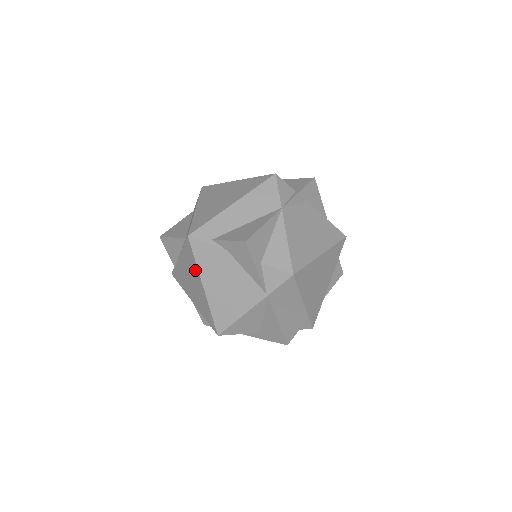
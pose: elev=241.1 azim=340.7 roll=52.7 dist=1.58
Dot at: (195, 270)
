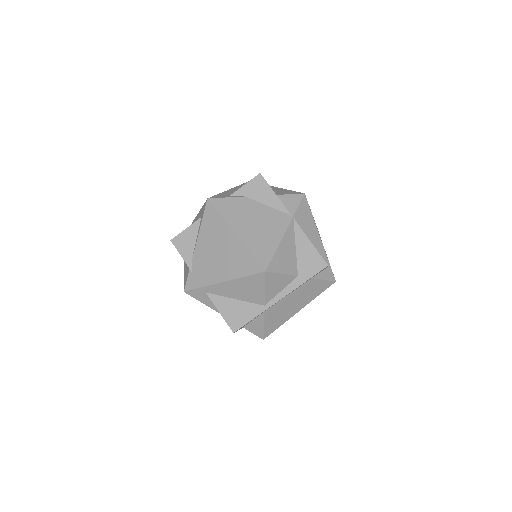
Dot at: (221, 227)
